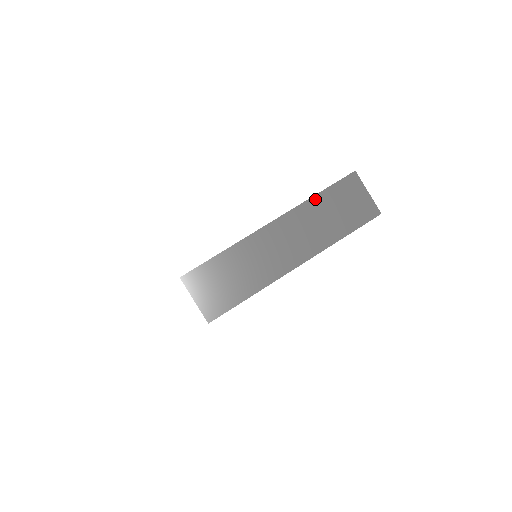
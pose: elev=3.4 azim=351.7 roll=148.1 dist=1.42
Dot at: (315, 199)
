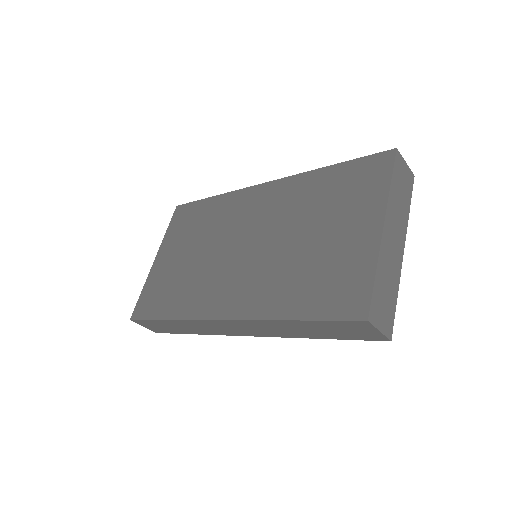
Dot at: (392, 187)
